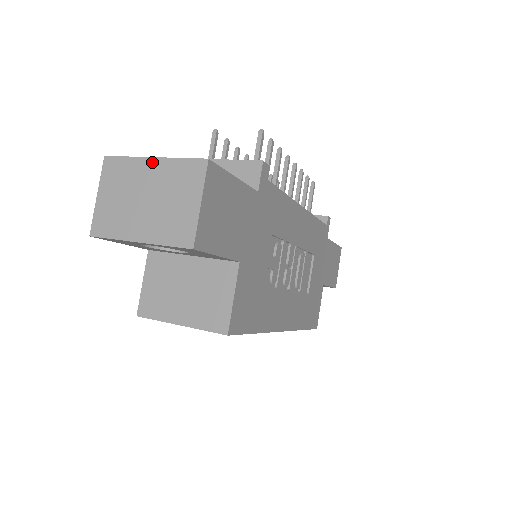
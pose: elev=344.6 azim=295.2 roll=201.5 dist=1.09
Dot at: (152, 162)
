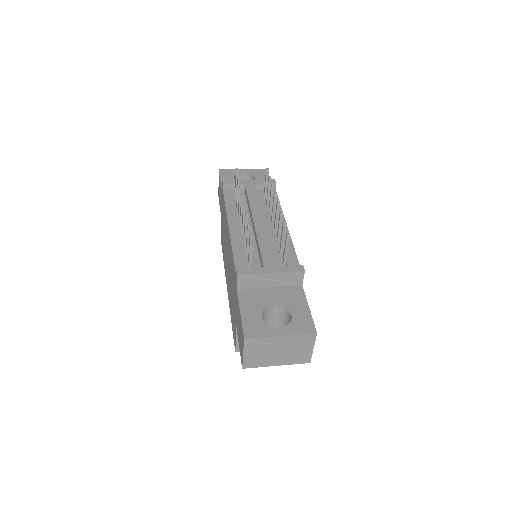
Dot at: (281, 338)
